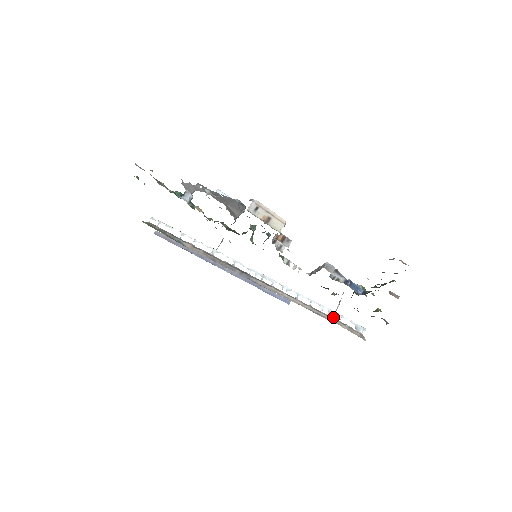
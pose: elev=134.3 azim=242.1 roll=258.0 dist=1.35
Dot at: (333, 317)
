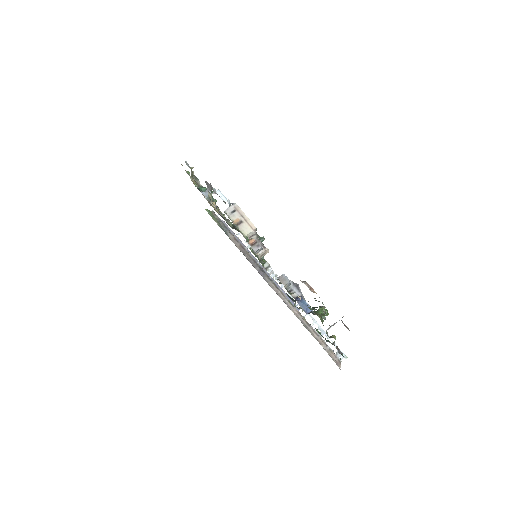
Dot at: (319, 335)
